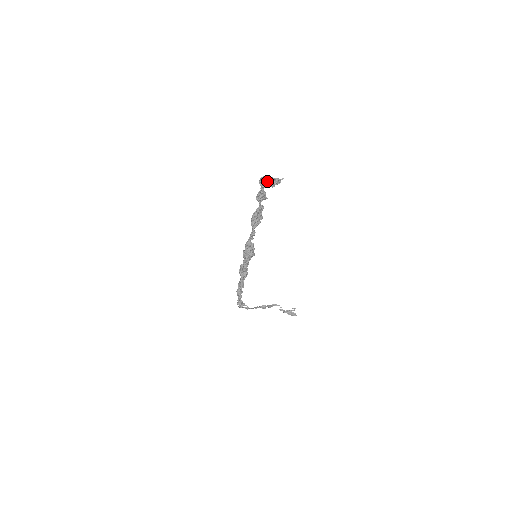
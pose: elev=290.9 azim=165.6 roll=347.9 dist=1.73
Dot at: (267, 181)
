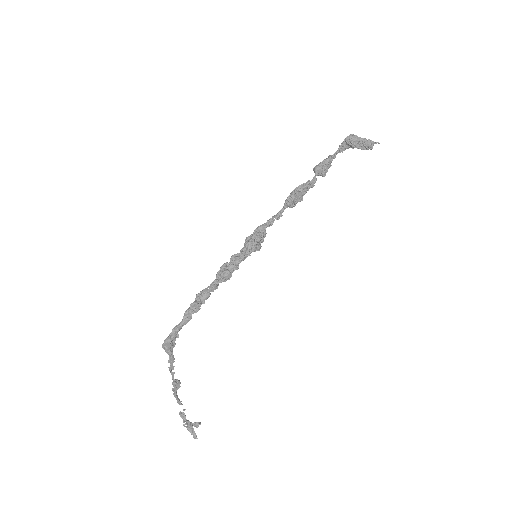
Dot at: (359, 139)
